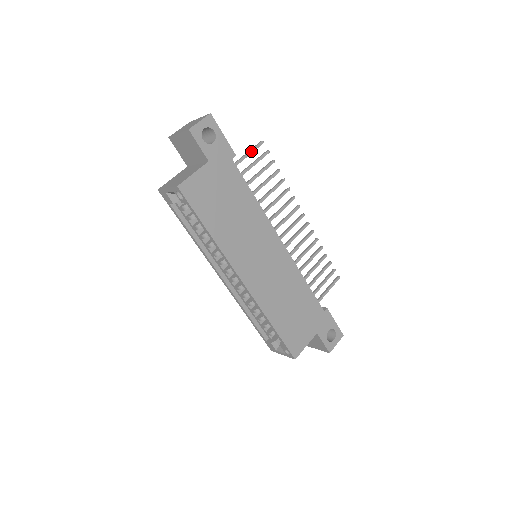
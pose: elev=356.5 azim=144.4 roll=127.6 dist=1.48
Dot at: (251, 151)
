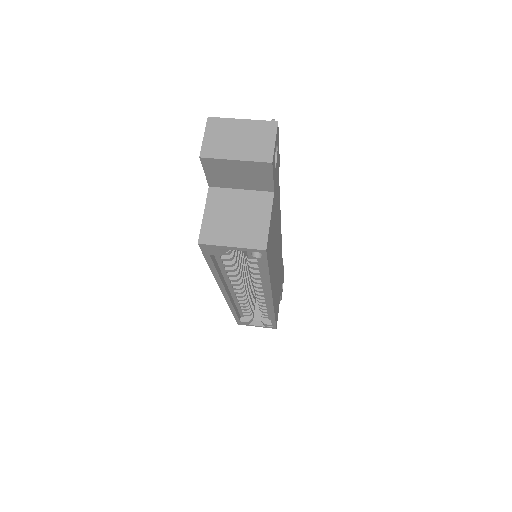
Dot at: occluded
